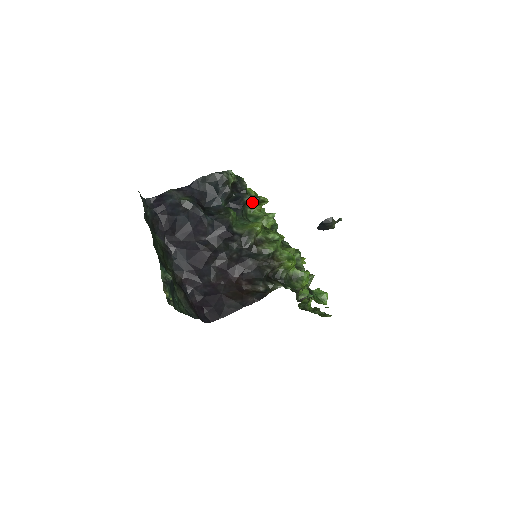
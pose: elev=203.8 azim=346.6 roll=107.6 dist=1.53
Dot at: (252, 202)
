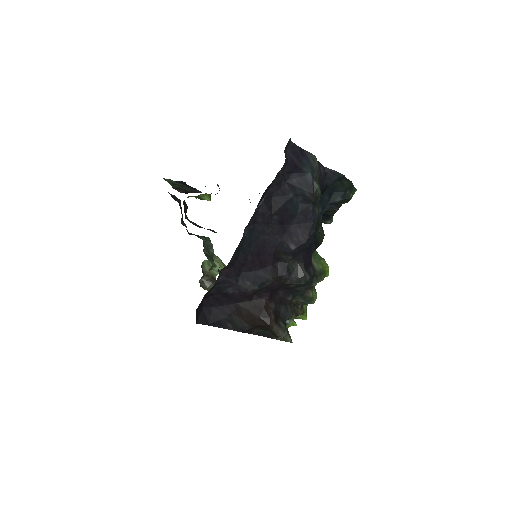
Dot at: occluded
